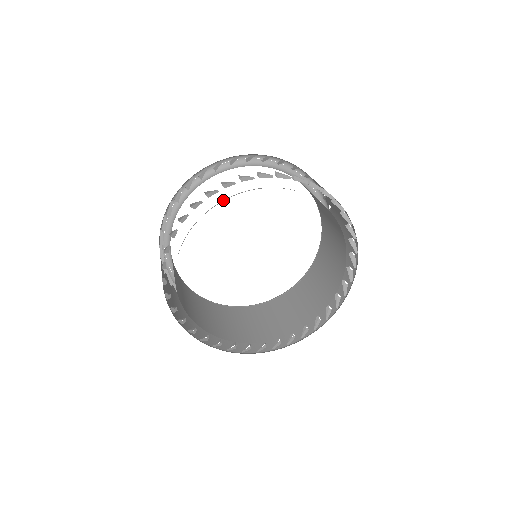
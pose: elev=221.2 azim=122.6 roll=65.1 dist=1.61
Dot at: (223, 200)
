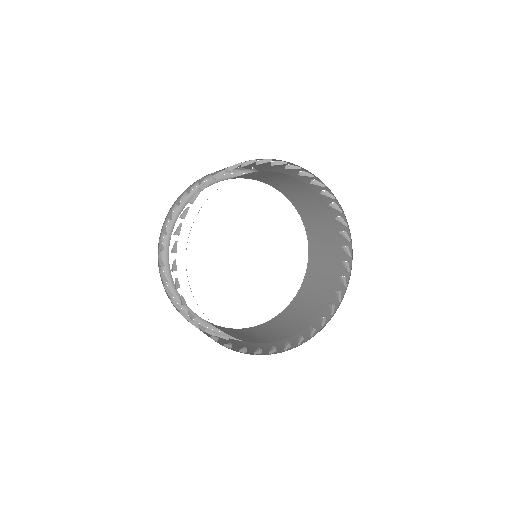
Dot at: (271, 171)
